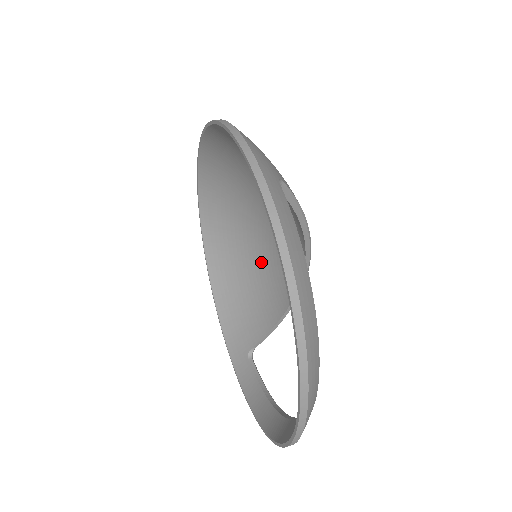
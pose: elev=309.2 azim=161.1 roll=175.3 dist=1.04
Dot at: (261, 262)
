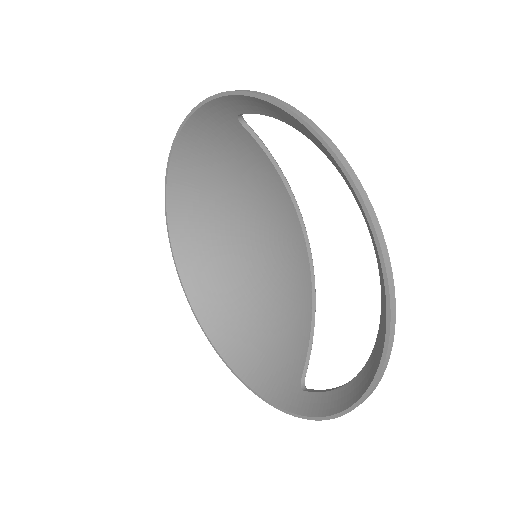
Dot at: (265, 294)
